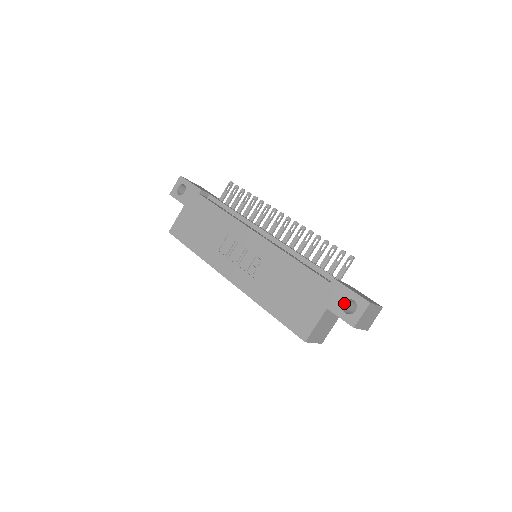
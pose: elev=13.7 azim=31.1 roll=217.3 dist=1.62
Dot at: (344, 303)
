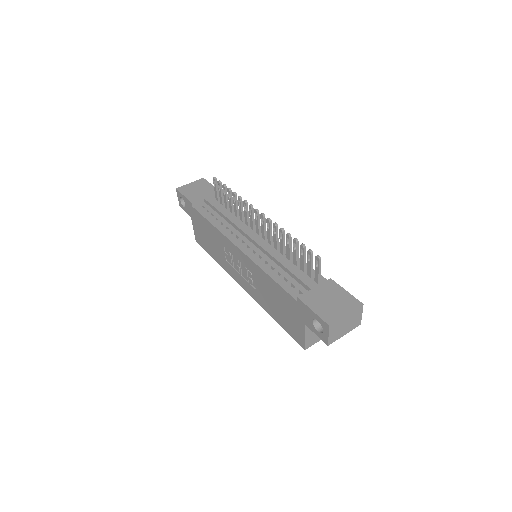
Dot at: (315, 320)
